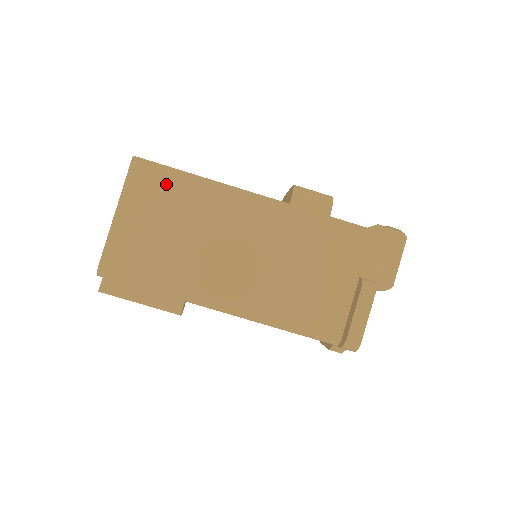
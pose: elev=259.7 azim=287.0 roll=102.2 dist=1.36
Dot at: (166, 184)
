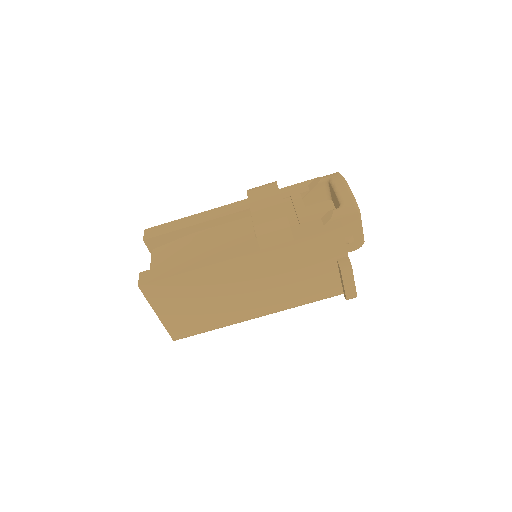
Dot at: (172, 287)
